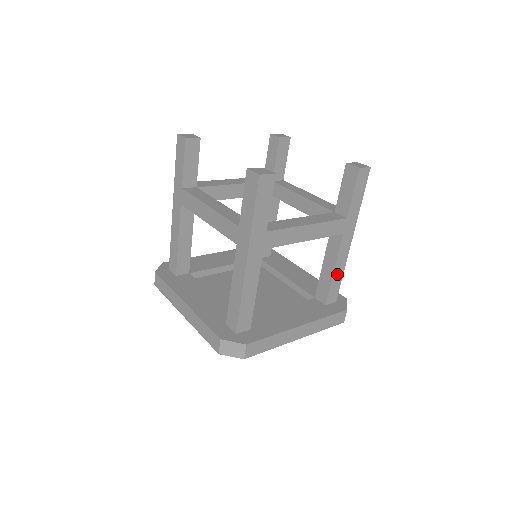
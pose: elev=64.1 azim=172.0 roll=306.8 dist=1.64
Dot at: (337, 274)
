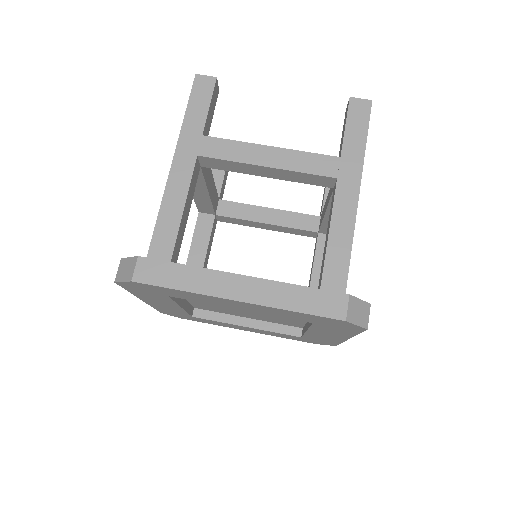
Dot at: occluded
